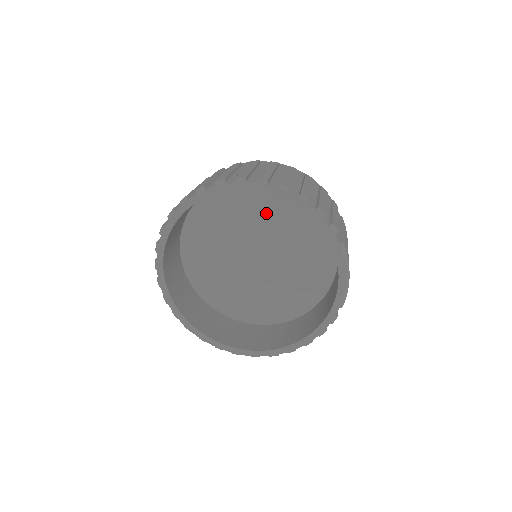
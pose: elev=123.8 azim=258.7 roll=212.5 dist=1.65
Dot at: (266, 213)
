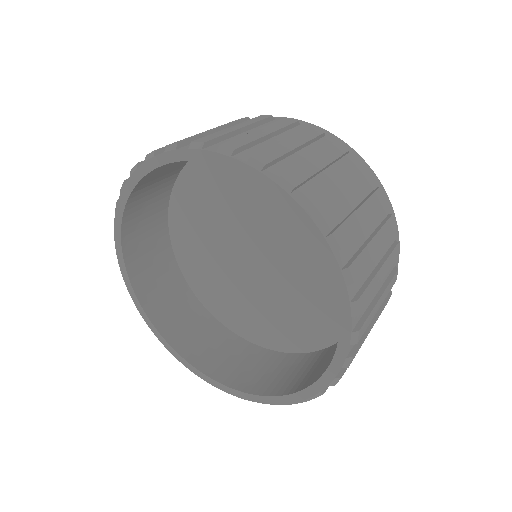
Dot at: (315, 252)
